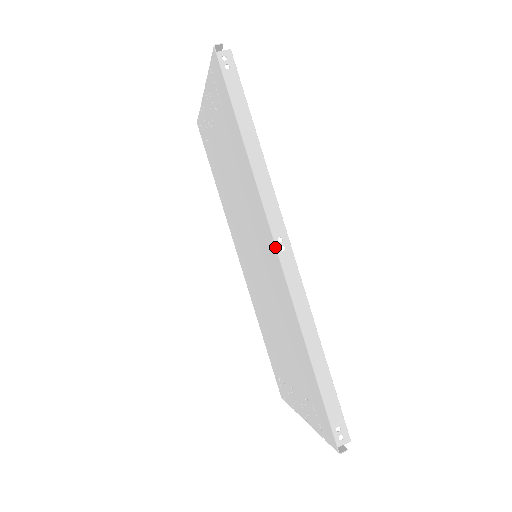
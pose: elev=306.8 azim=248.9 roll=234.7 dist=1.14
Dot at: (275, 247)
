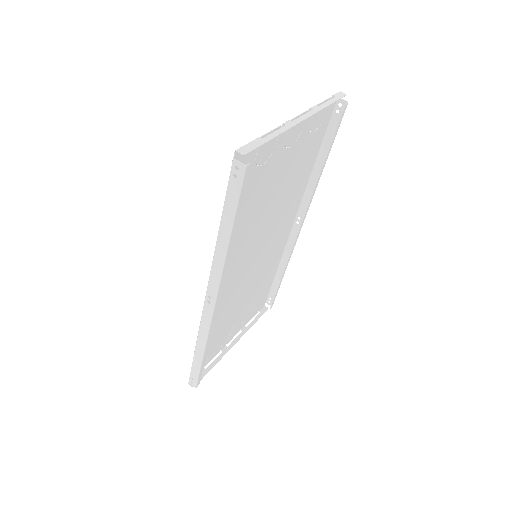
Dot at: (206, 296)
